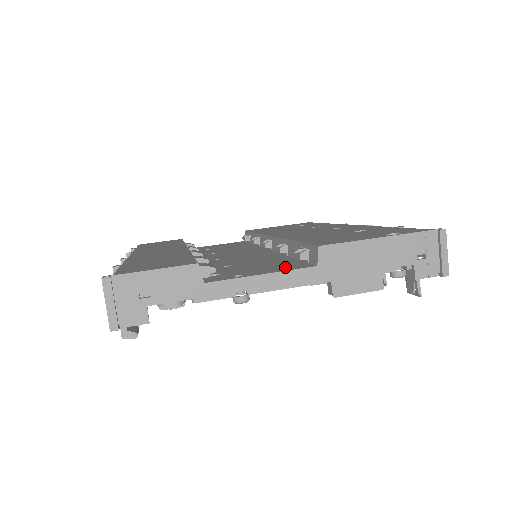
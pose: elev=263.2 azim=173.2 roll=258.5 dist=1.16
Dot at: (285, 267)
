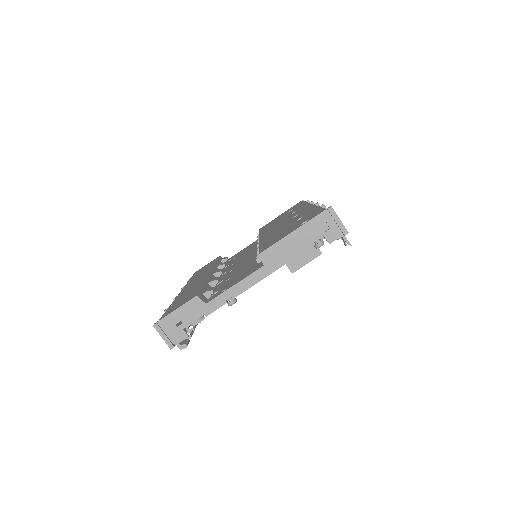
Dot at: (249, 272)
